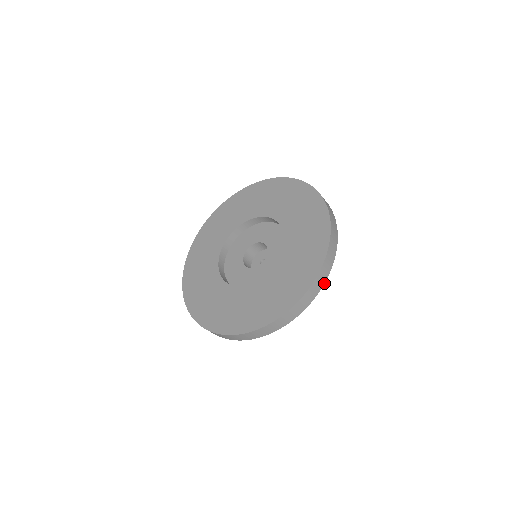
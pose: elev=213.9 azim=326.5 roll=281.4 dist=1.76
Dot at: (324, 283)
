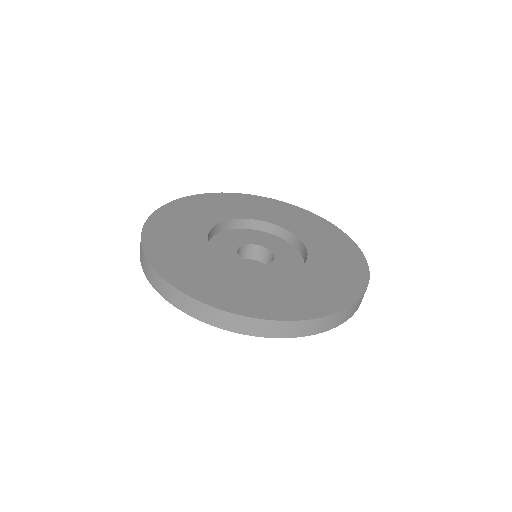
Dot at: occluded
